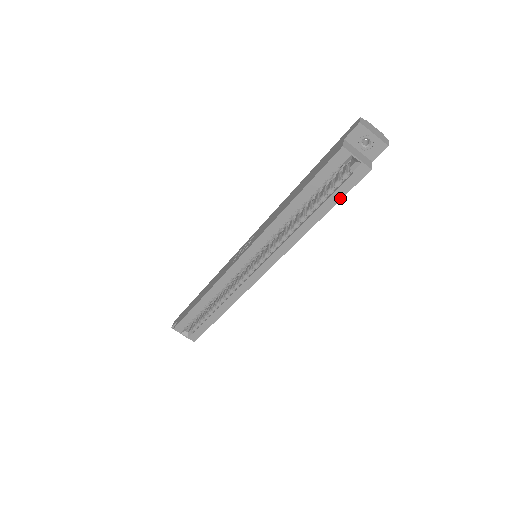
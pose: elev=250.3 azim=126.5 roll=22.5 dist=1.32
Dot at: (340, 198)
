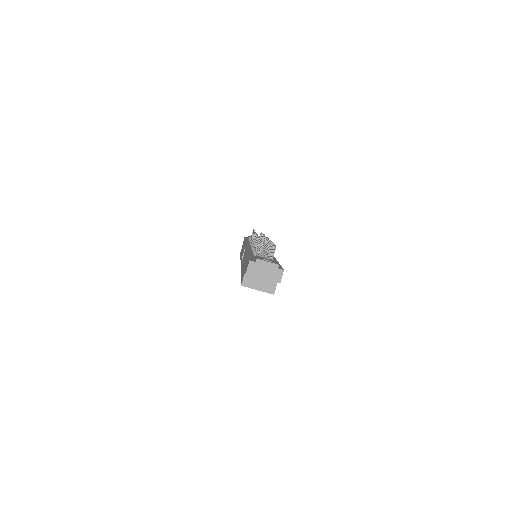
Dot at: occluded
